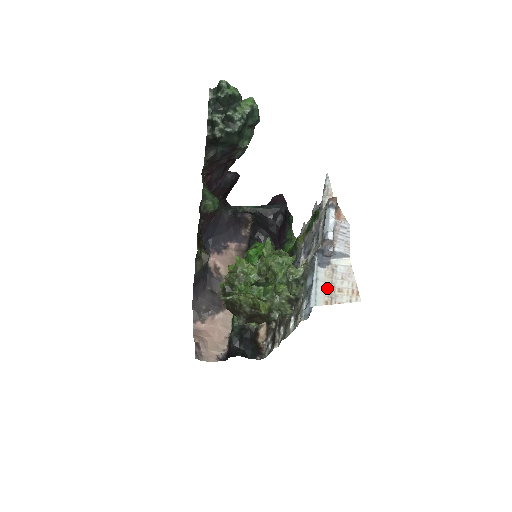
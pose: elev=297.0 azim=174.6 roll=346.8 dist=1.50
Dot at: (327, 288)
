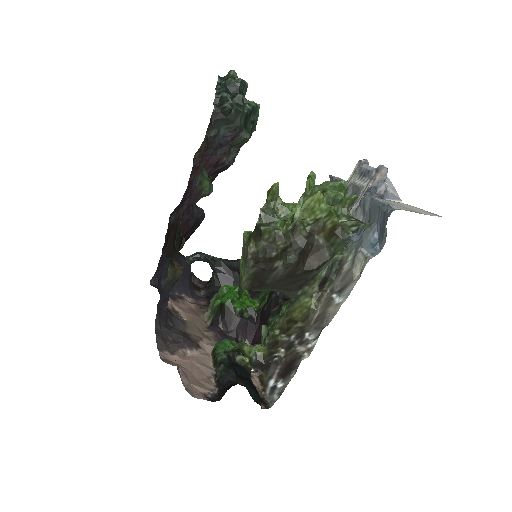
Dot at: (401, 206)
